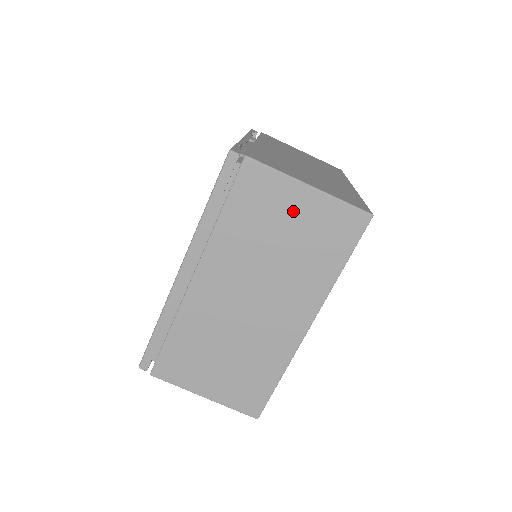
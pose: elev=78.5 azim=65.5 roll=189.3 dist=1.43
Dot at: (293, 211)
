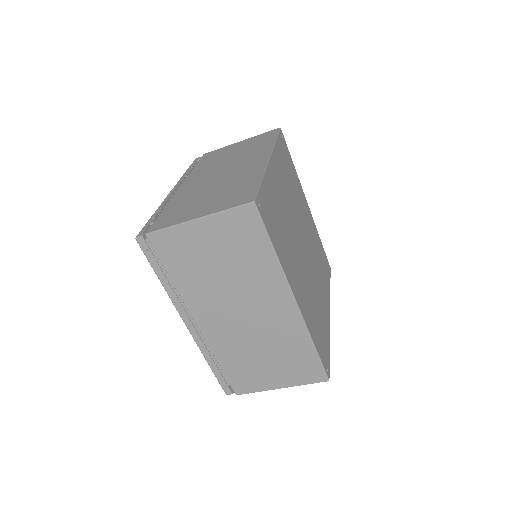
Dot at: (205, 242)
